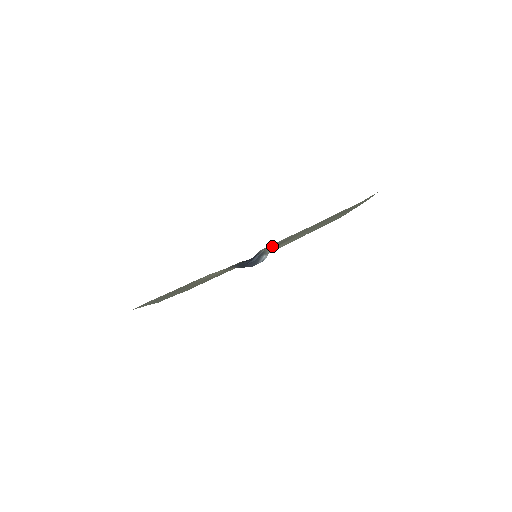
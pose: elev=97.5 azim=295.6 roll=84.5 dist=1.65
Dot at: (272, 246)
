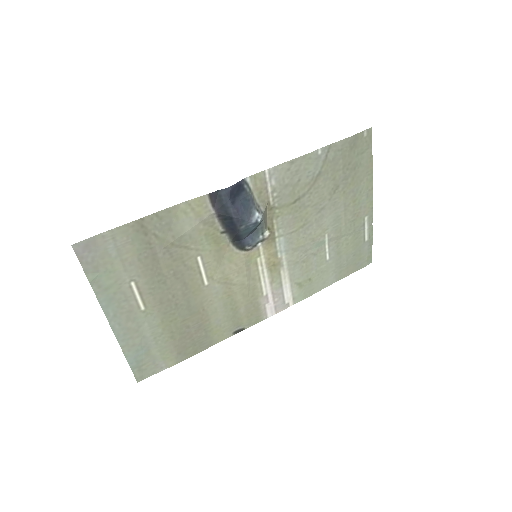
Dot at: (264, 202)
